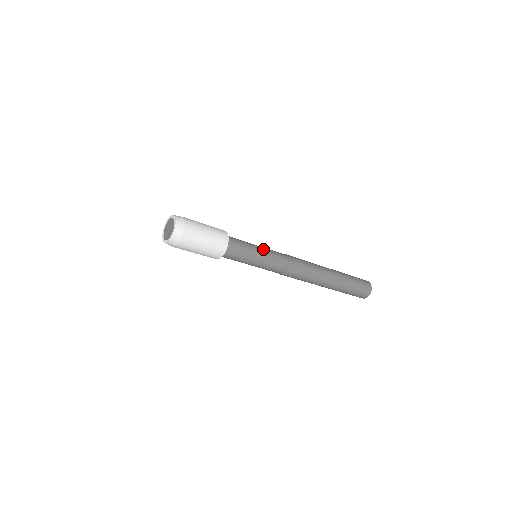
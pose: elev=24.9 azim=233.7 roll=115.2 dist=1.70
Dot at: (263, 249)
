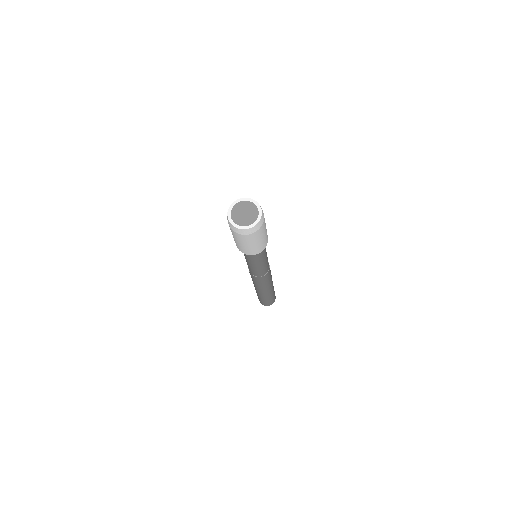
Dot at: occluded
